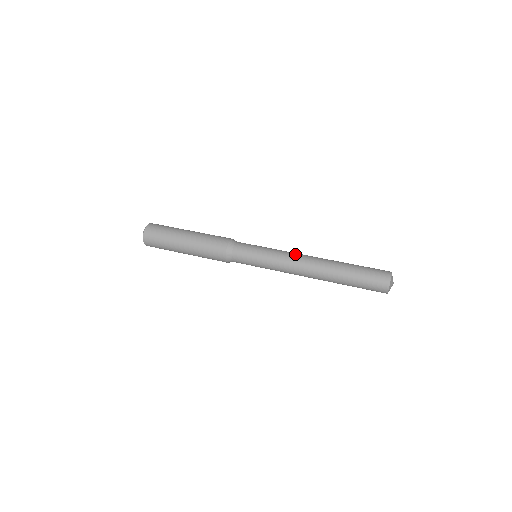
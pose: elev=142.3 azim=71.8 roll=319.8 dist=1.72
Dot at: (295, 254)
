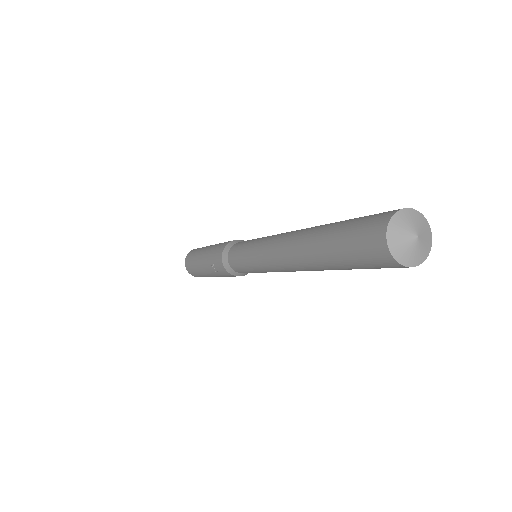
Dot at: occluded
